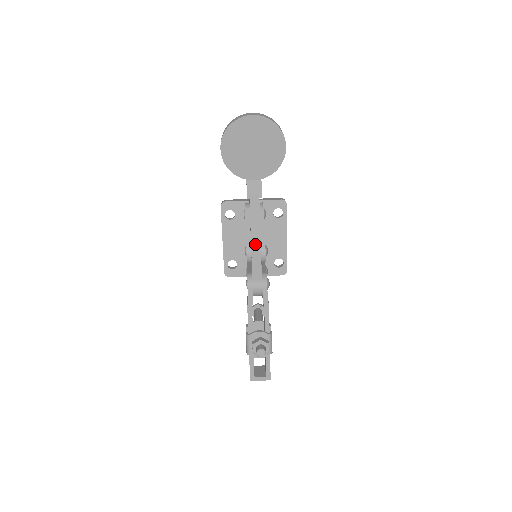
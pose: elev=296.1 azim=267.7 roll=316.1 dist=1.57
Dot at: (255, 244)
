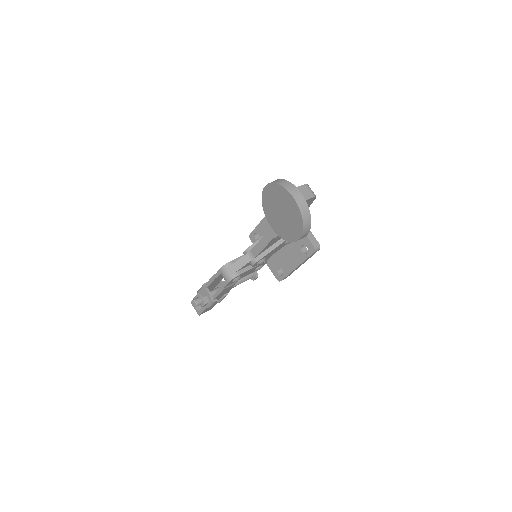
Dot at: (253, 253)
